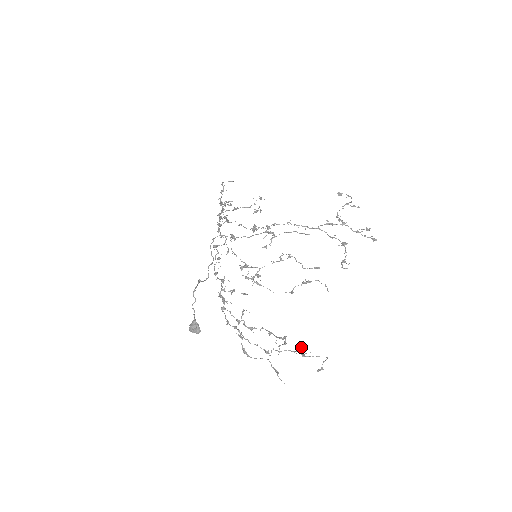
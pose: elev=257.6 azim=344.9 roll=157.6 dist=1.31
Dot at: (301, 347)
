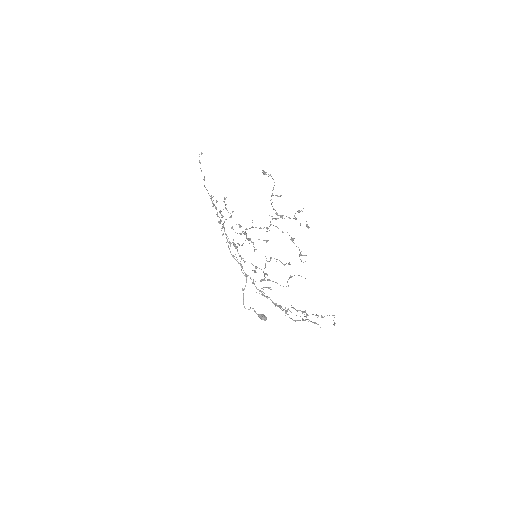
Dot at: (317, 315)
